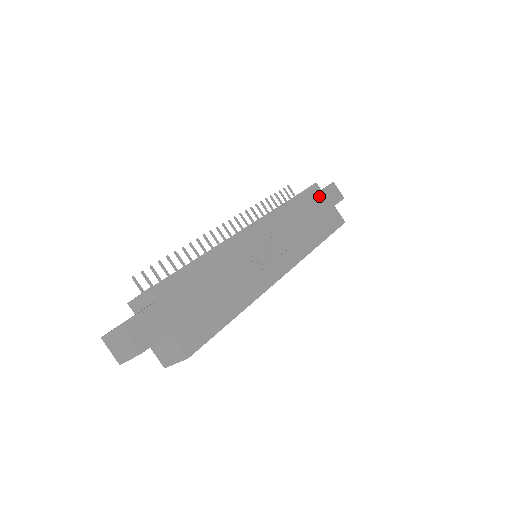
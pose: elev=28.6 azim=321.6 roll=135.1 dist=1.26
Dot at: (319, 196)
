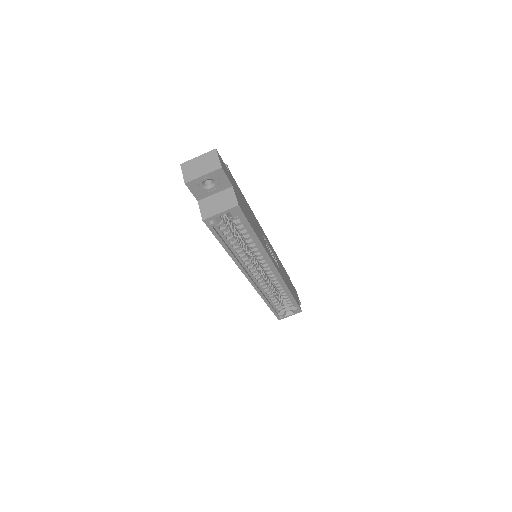
Dot at: (290, 281)
